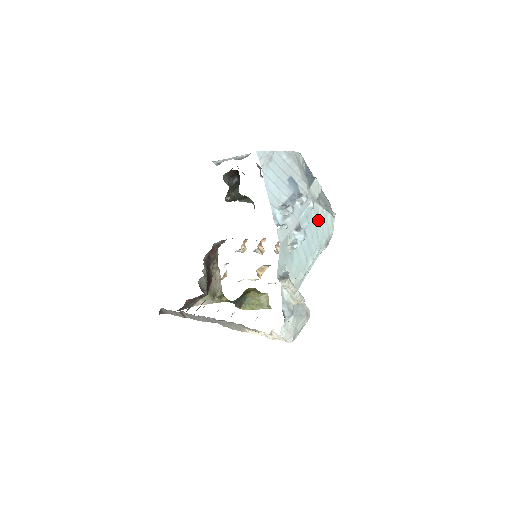
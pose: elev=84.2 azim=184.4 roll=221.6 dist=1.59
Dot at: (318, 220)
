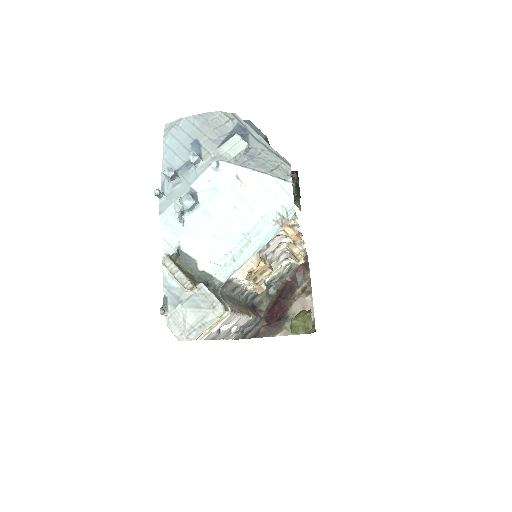
Dot at: (243, 186)
